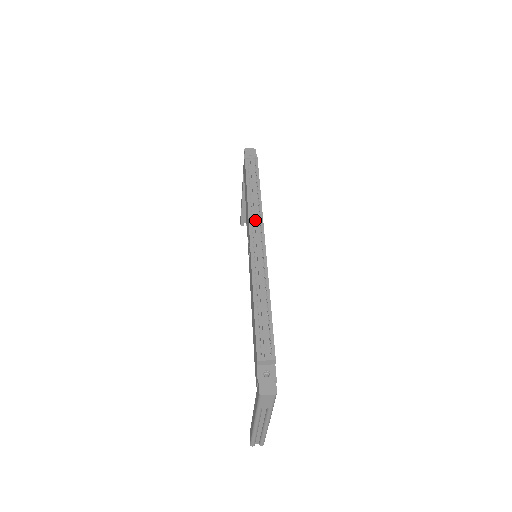
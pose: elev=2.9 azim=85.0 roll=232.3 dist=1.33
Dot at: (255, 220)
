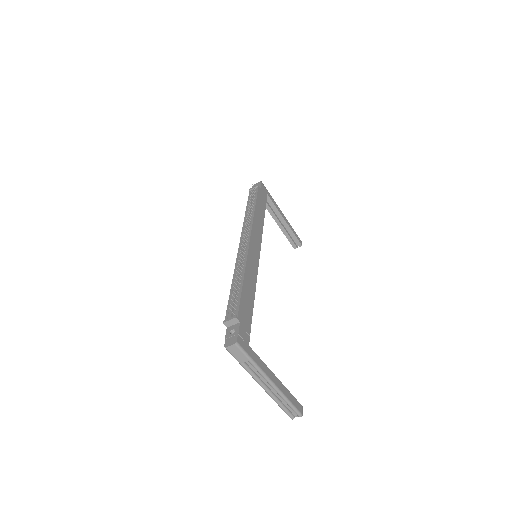
Dot at: occluded
